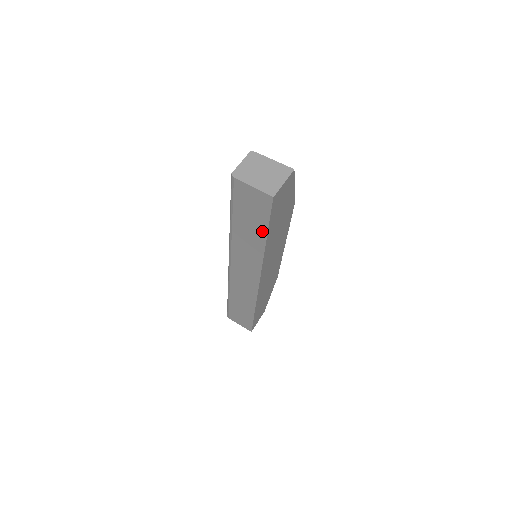
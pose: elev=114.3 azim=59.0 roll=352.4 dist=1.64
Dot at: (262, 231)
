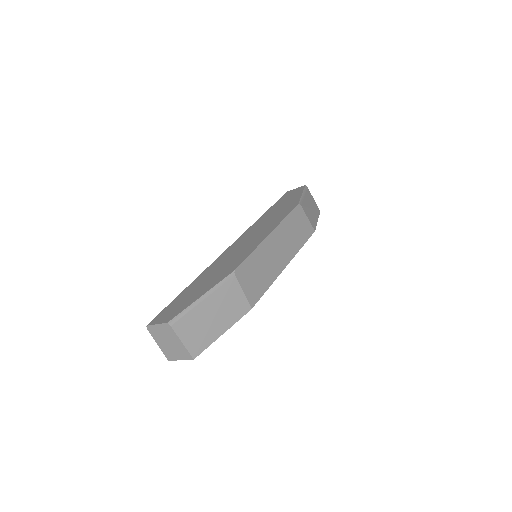
Dot at: occluded
